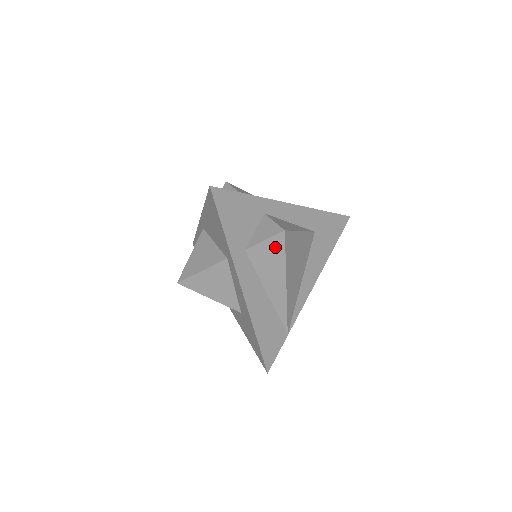
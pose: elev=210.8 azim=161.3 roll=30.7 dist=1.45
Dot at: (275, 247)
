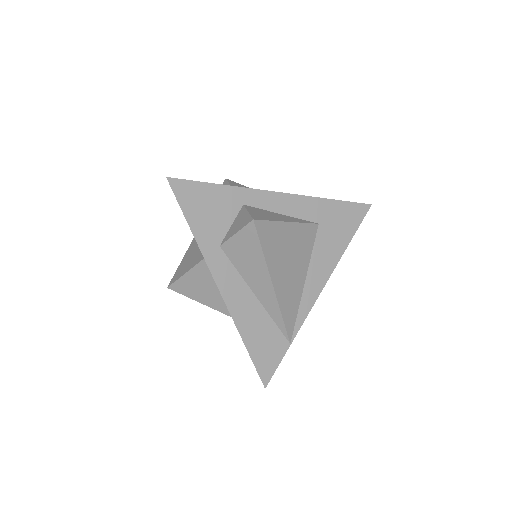
Dot at: (249, 240)
